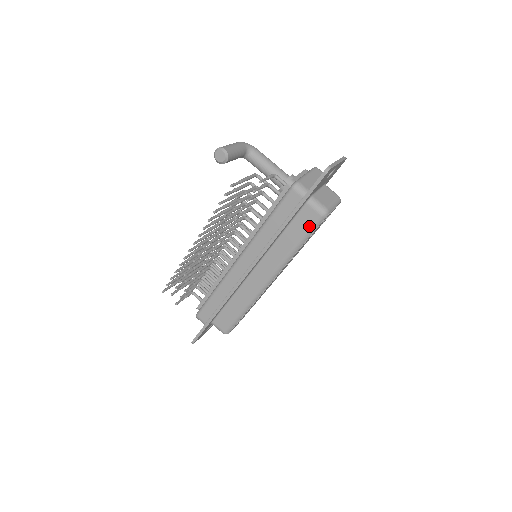
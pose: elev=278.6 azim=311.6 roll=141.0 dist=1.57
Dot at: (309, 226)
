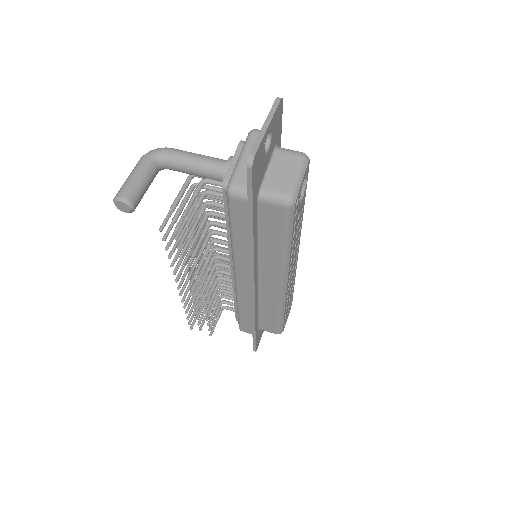
Dot at: (282, 223)
